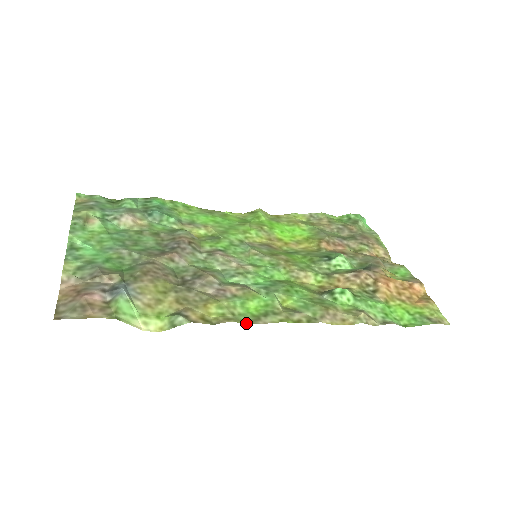
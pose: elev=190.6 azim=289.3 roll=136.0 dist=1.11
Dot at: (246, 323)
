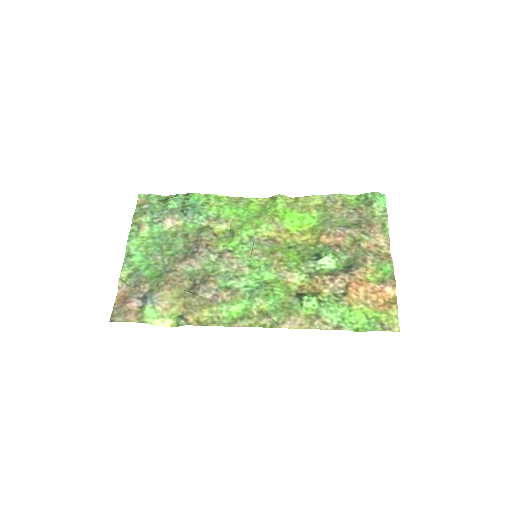
Dot at: (225, 326)
